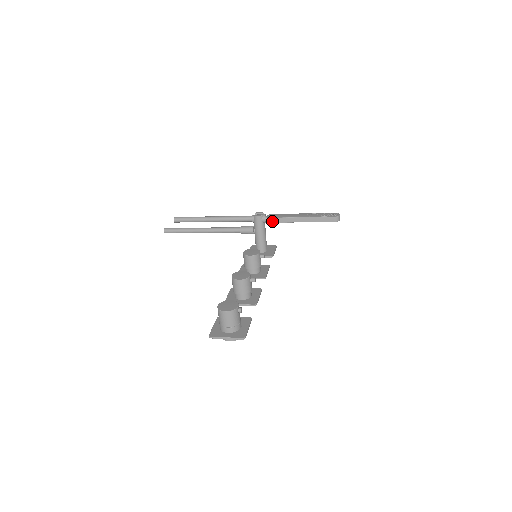
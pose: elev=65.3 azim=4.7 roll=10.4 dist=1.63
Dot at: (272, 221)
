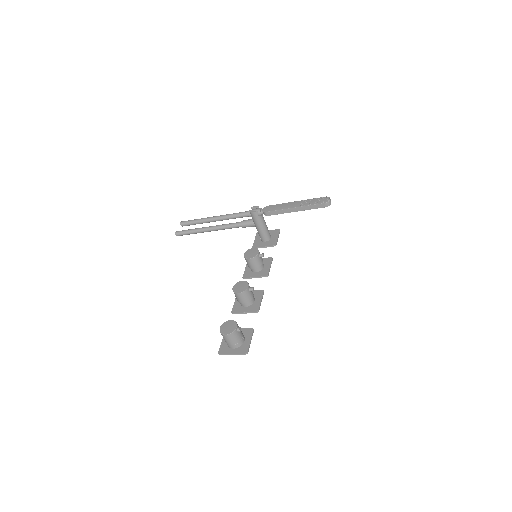
Dot at: (267, 215)
